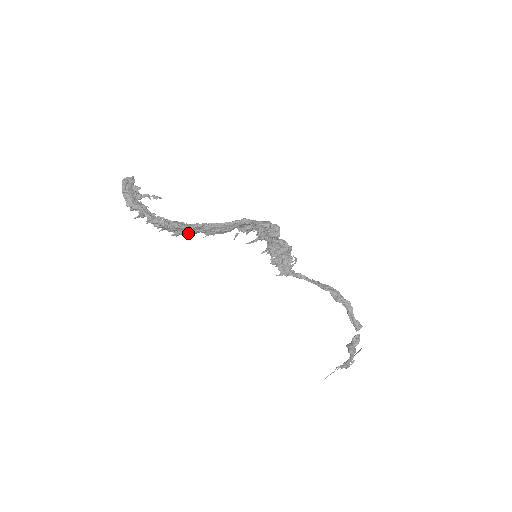
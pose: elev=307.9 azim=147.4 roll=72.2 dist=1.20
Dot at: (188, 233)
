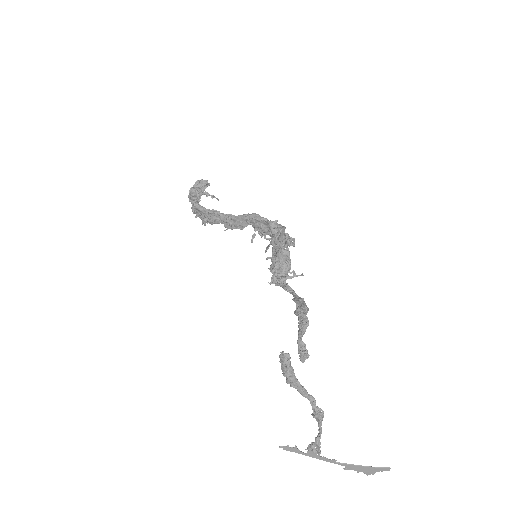
Dot at: (210, 220)
